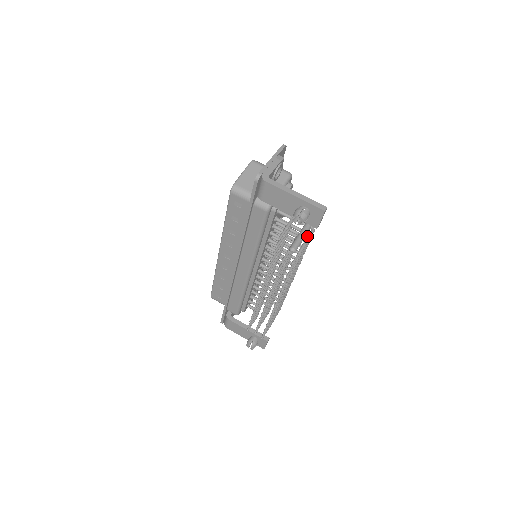
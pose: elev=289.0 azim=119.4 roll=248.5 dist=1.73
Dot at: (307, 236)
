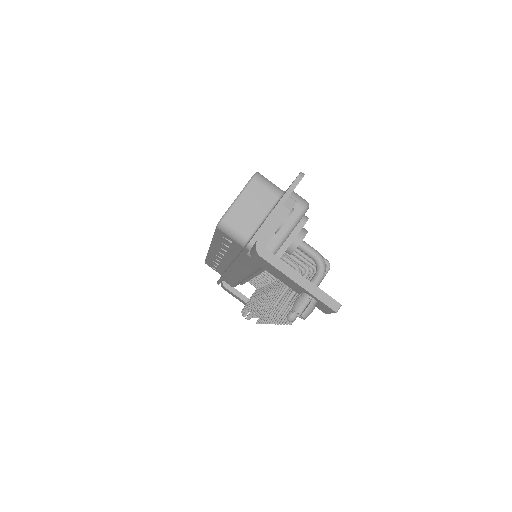
Dot at: occluded
